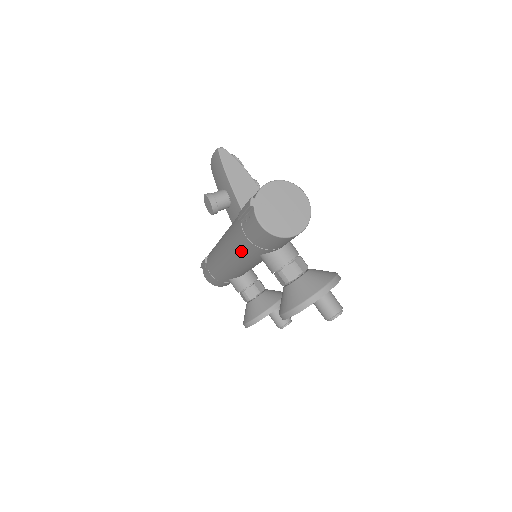
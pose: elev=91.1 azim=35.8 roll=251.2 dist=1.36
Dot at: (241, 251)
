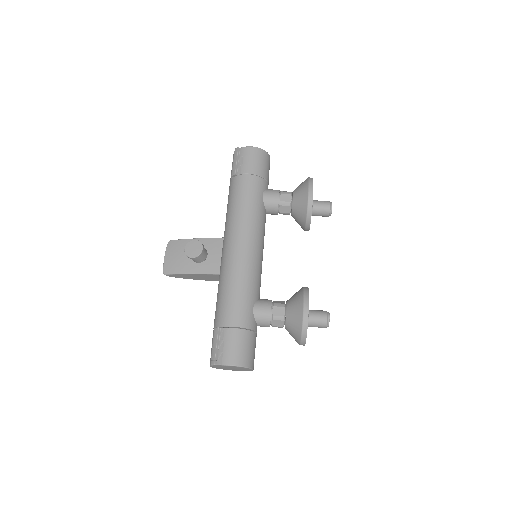
Dot at: (250, 201)
